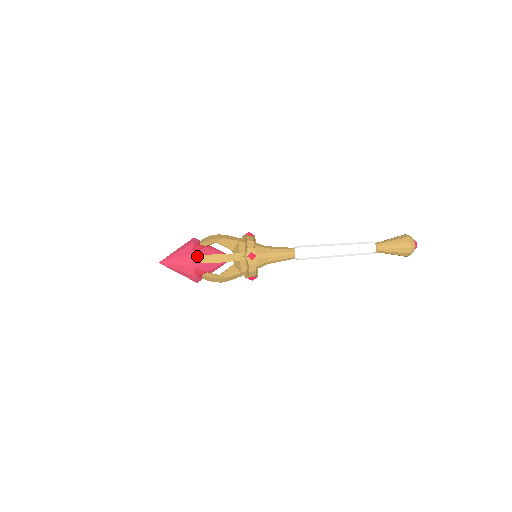
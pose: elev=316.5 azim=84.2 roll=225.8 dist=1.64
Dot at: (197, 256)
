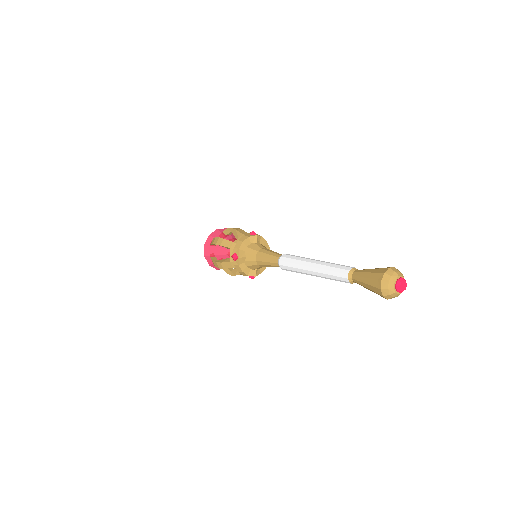
Dot at: occluded
